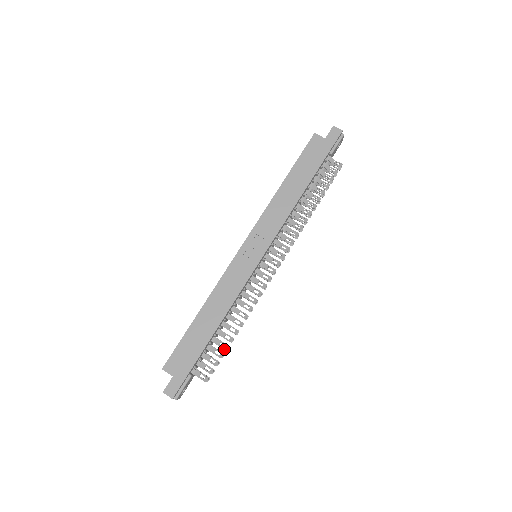
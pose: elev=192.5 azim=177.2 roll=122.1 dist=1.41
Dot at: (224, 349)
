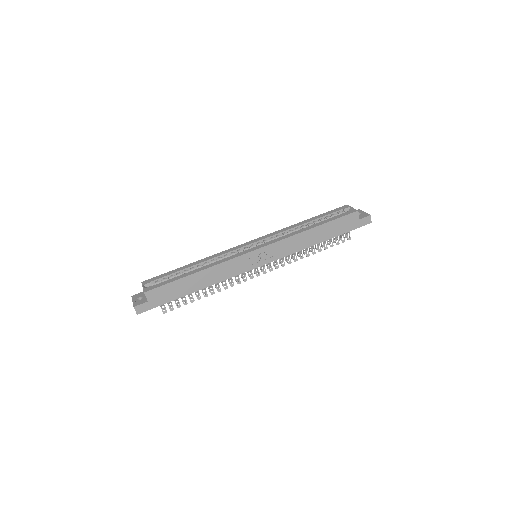
Dot at: (191, 301)
